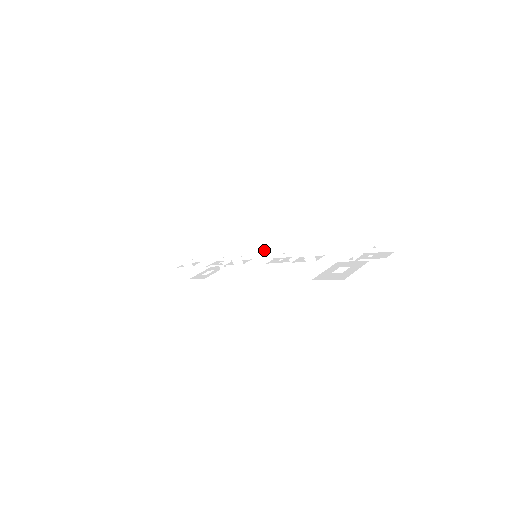
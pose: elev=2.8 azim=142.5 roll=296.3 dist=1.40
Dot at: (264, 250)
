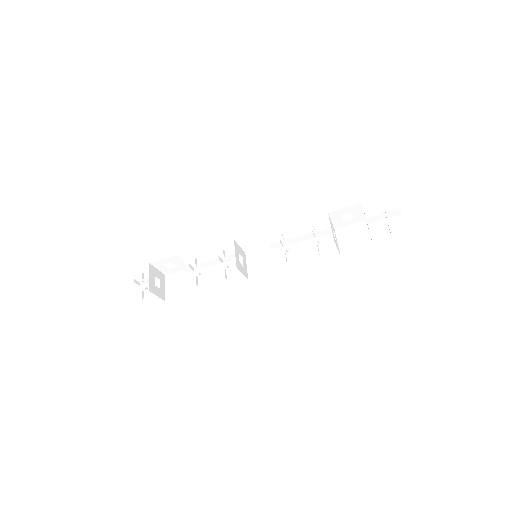
Dot at: (255, 265)
